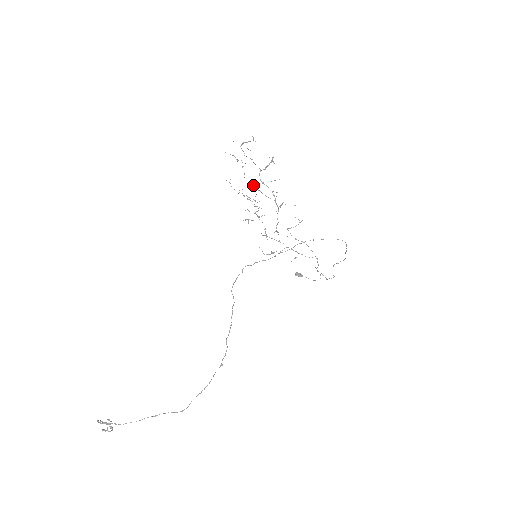
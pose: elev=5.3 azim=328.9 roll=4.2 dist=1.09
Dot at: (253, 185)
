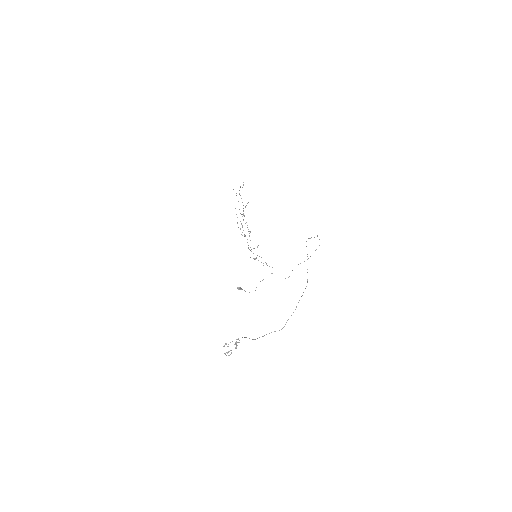
Dot at: (242, 214)
